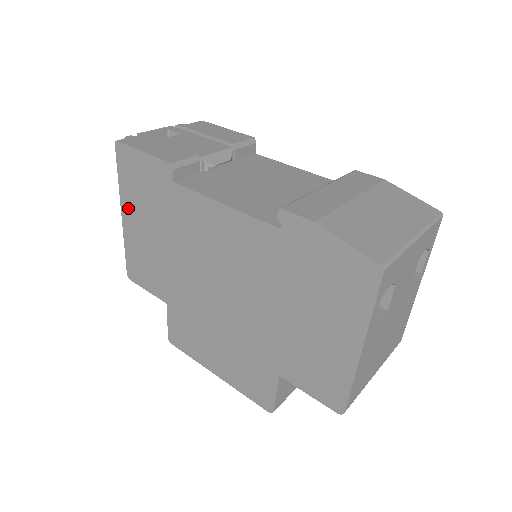
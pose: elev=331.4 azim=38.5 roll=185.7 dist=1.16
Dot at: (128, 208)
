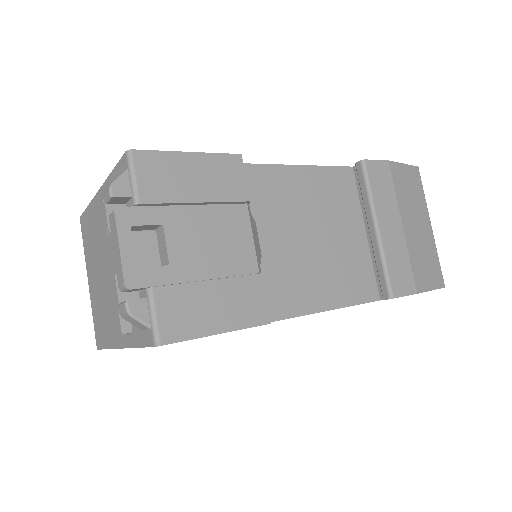
Dot at: occluded
